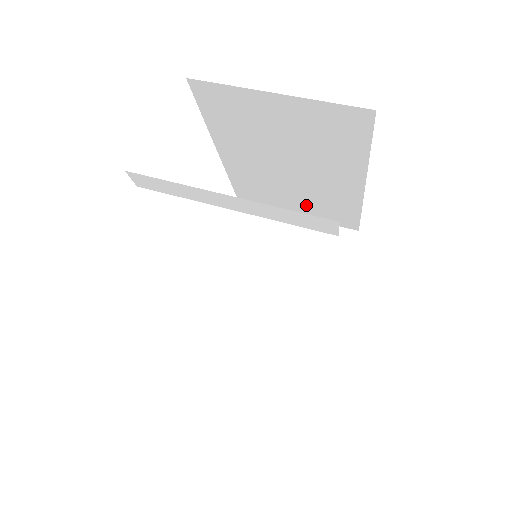
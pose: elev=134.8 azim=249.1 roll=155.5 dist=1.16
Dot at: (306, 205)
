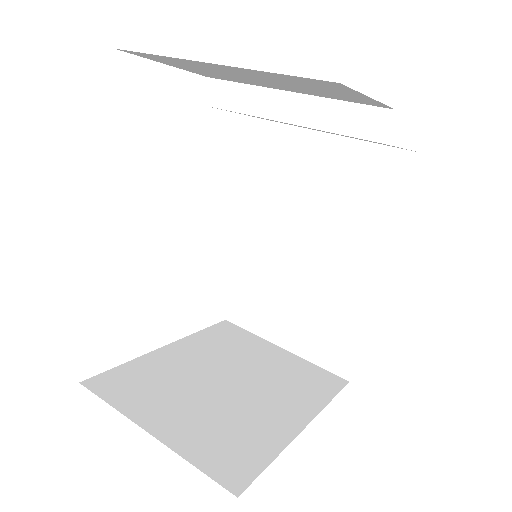
Dot at: (302, 322)
